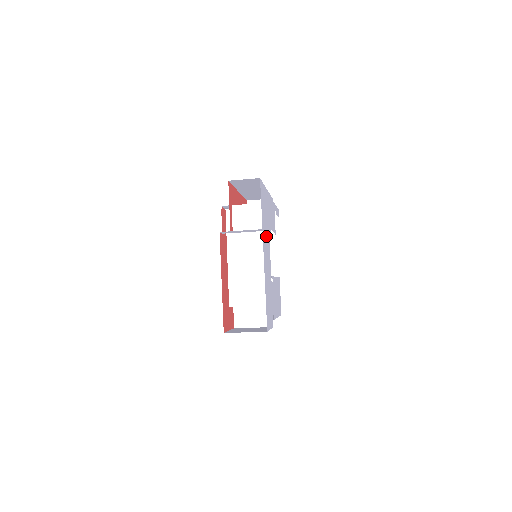
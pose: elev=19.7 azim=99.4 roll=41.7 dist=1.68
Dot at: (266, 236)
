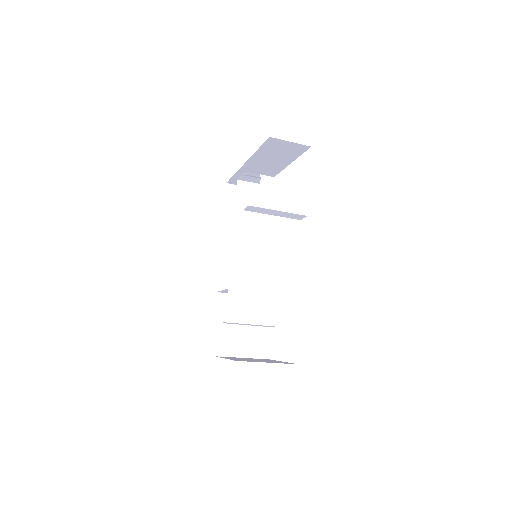
Dot at: occluded
